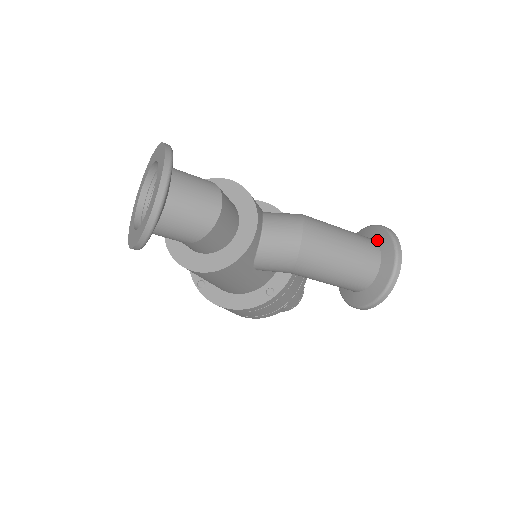
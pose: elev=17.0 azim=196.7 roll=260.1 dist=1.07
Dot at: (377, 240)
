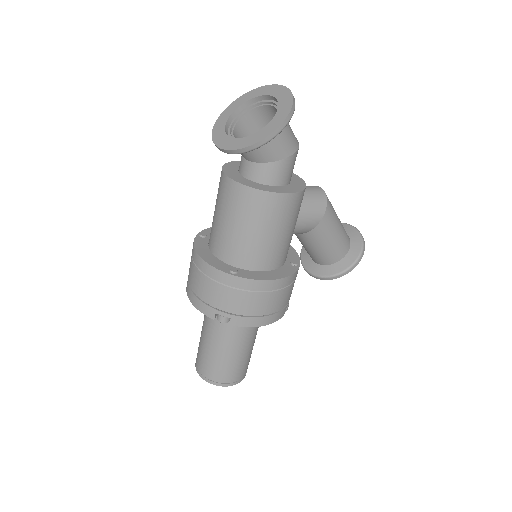
Dot at: occluded
